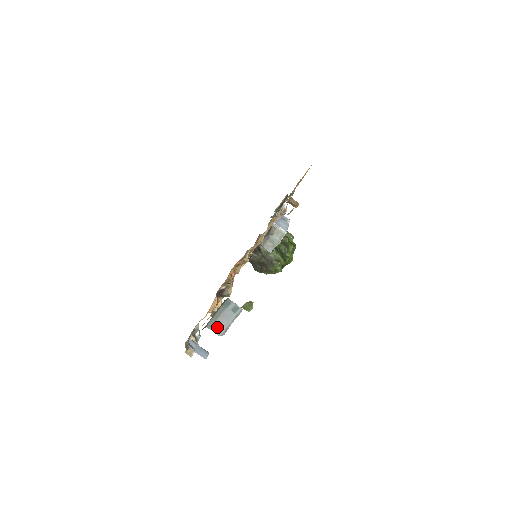
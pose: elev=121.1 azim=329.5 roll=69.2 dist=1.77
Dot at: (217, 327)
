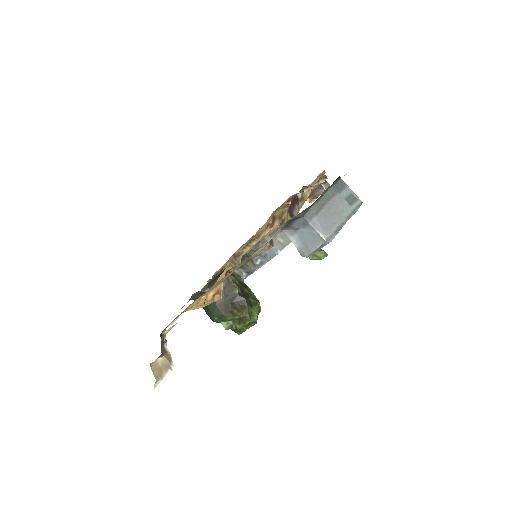
Dot at: (322, 221)
